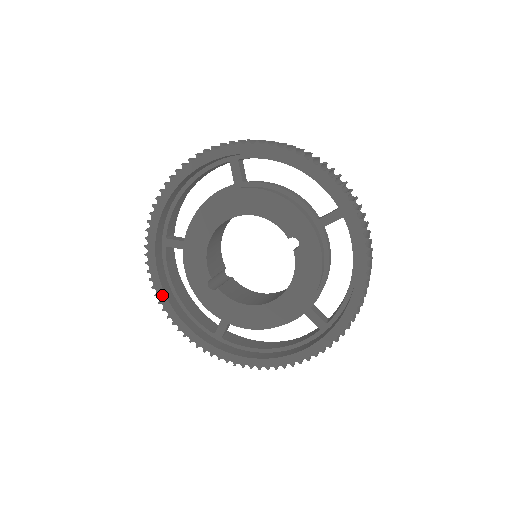
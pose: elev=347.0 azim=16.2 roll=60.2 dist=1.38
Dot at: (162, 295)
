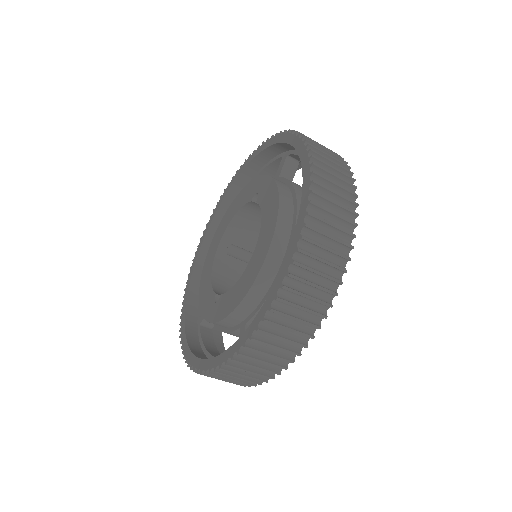
Dot at: (189, 355)
